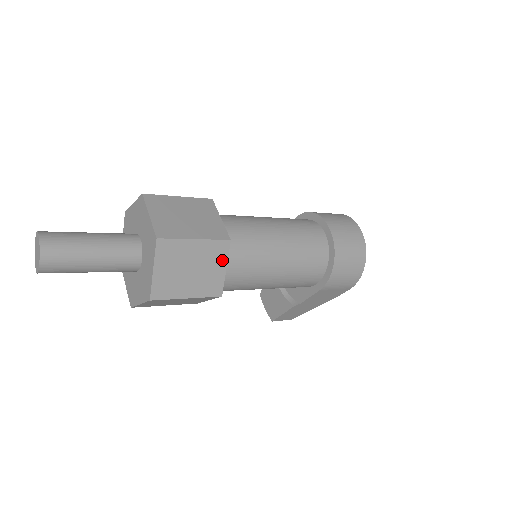
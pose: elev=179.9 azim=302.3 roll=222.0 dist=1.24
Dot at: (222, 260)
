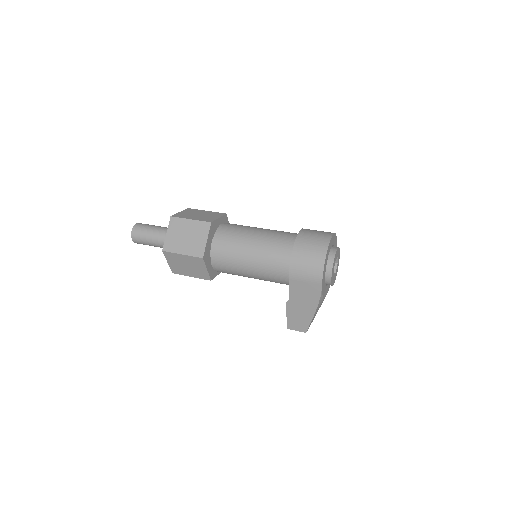
Dot at: (205, 234)
